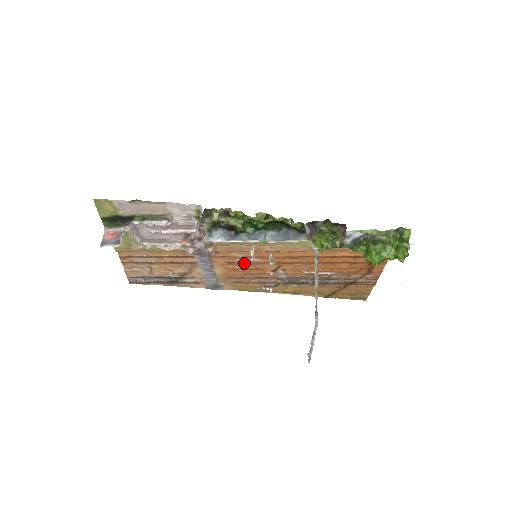
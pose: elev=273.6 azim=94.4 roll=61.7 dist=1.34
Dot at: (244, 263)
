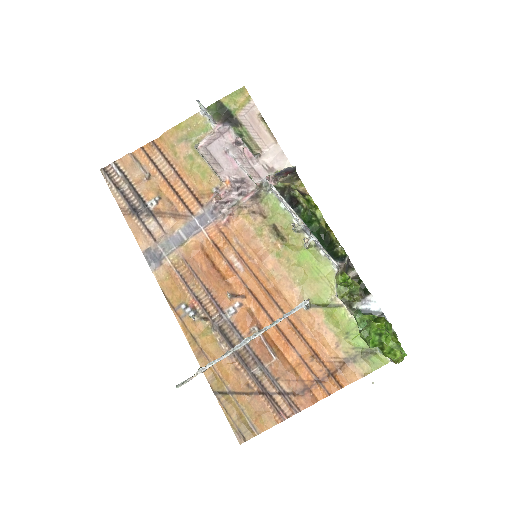
Dot at: (225, 259)
